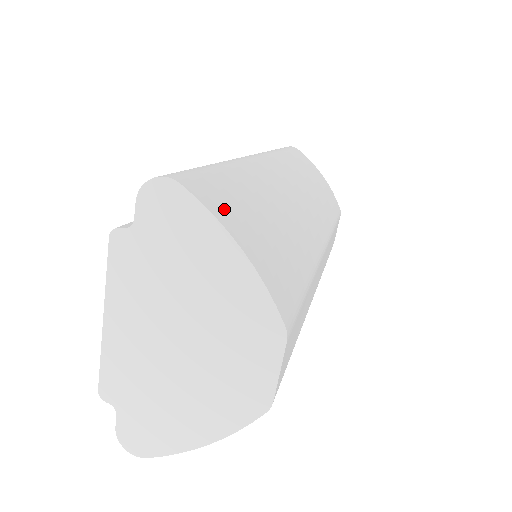
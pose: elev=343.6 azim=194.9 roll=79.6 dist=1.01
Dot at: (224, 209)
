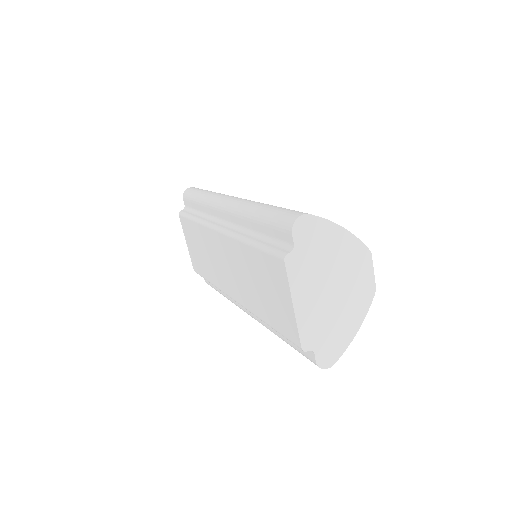
Dot at: occluded
